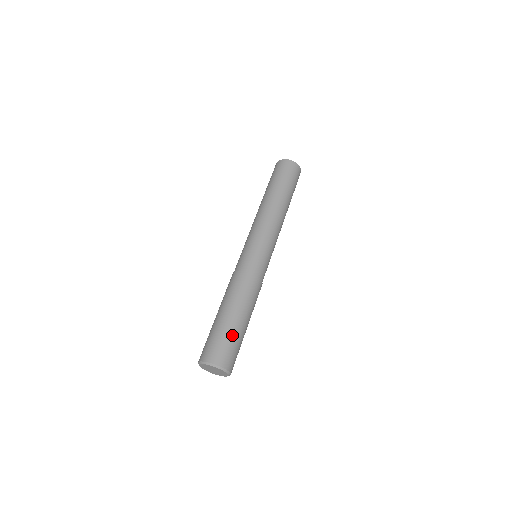
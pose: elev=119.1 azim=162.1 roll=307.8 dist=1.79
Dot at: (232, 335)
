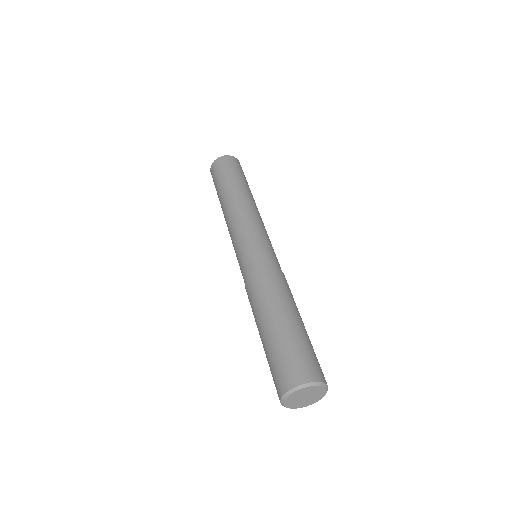
Dot at: (282, 344)
